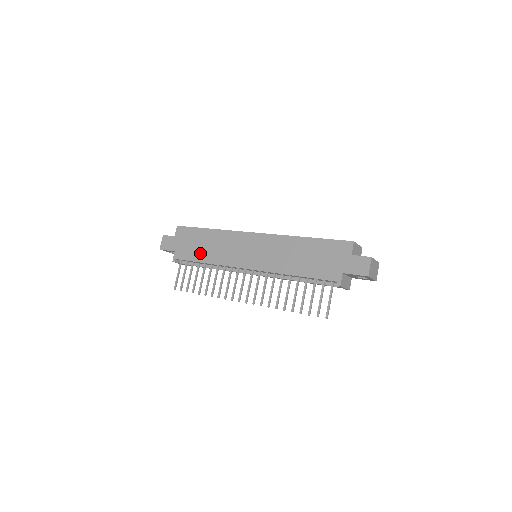
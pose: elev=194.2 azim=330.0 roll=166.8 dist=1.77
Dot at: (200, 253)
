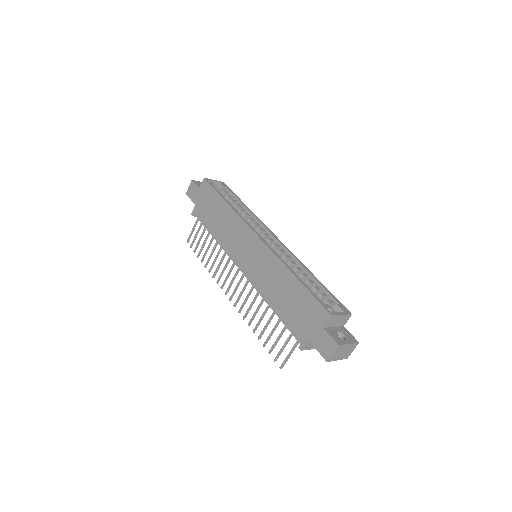
Dot at: (211, 222)
